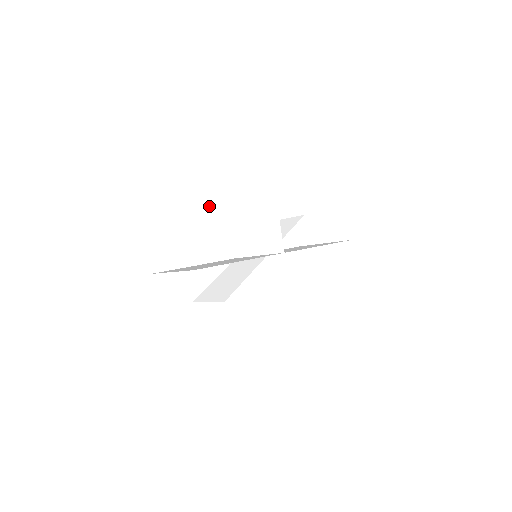
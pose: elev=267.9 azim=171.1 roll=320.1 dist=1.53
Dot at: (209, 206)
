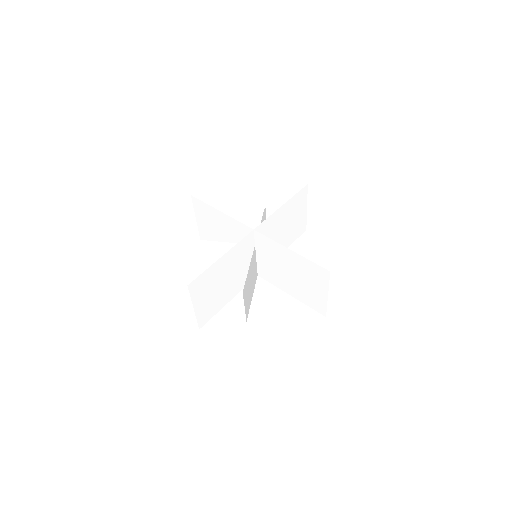
Dot at: (205, 263)
